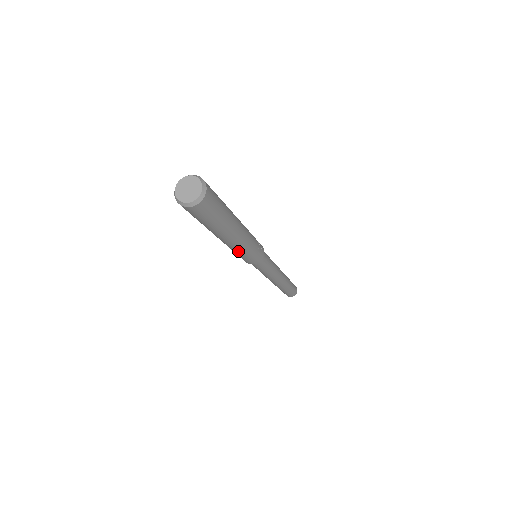
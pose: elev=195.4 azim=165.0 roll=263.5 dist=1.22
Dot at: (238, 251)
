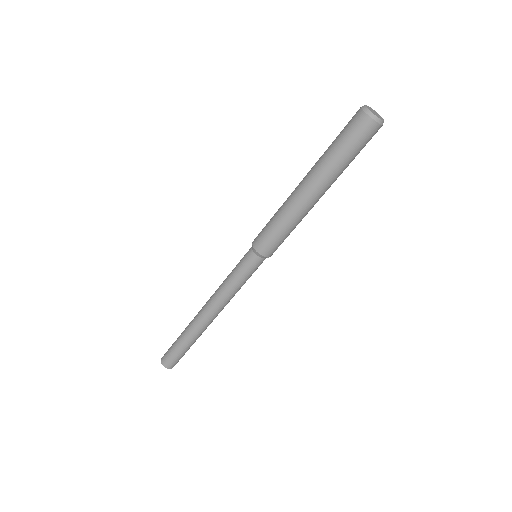
Dot at: (286, 214)
